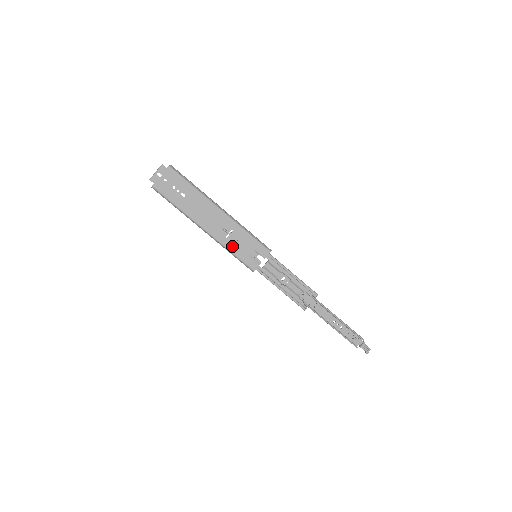
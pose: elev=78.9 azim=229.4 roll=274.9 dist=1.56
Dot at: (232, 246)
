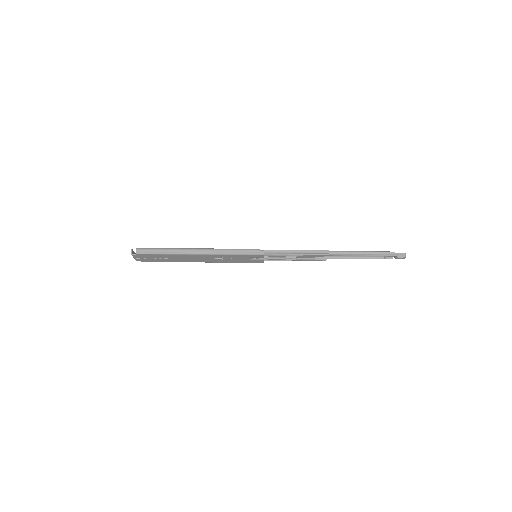
Dot at: (232, 261)
